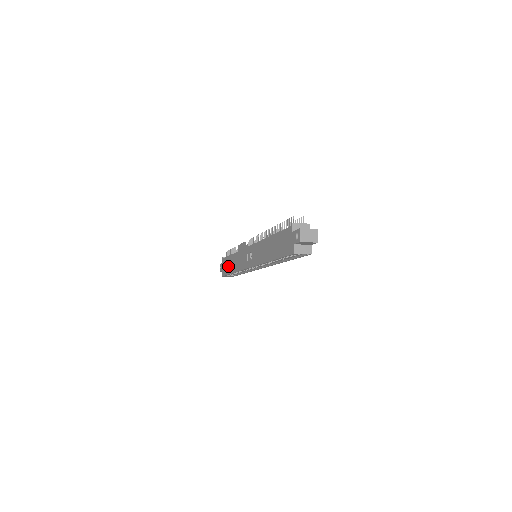
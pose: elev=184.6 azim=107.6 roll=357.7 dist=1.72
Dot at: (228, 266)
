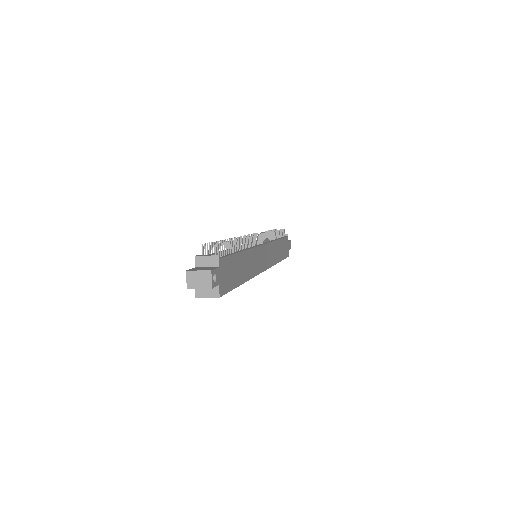
Dot at: occluded
